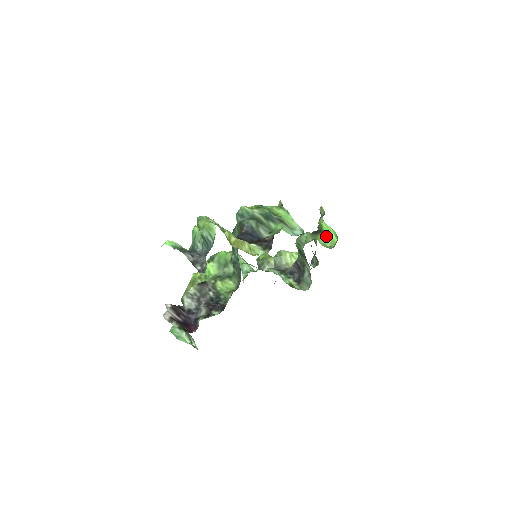
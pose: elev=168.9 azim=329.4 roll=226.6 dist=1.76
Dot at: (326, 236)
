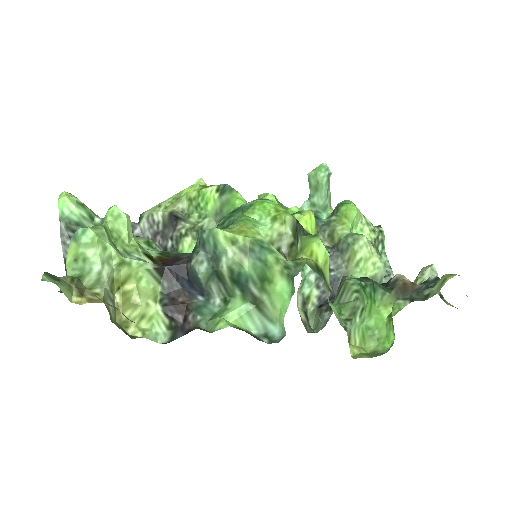
Dot at: (388, 323)
